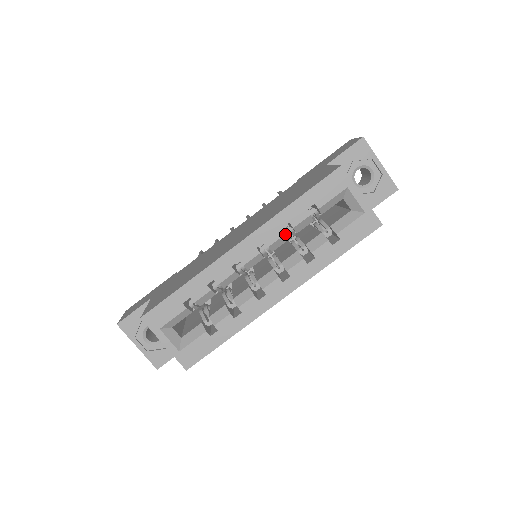
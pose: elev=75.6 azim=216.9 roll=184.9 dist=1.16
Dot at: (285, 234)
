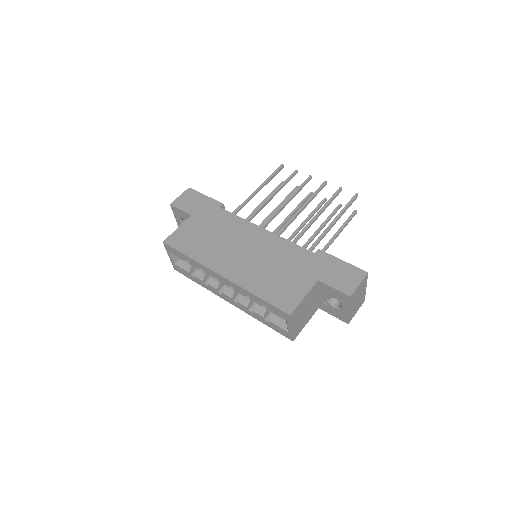
Dot at: occluded
